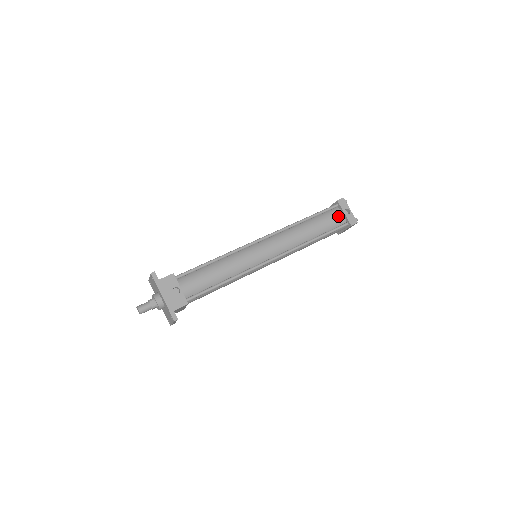
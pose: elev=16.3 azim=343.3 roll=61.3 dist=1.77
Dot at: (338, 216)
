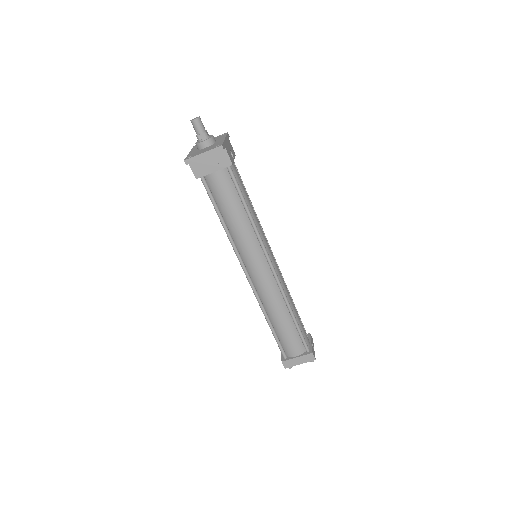
Dot at: (307, 337)
